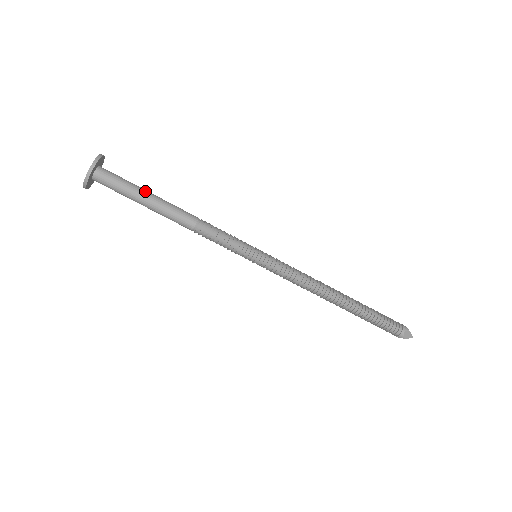
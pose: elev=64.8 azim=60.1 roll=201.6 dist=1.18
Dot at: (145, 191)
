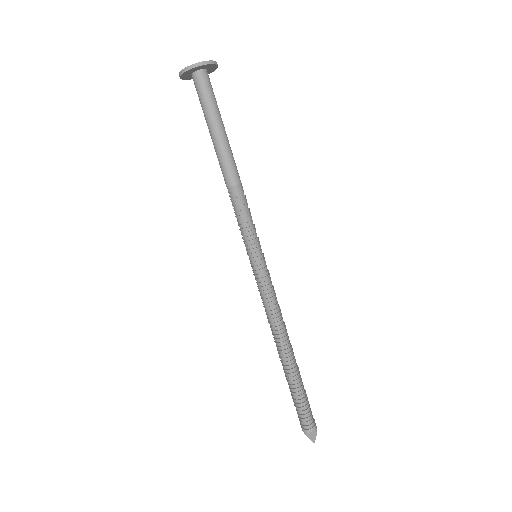
Dot at: (222, 122)
